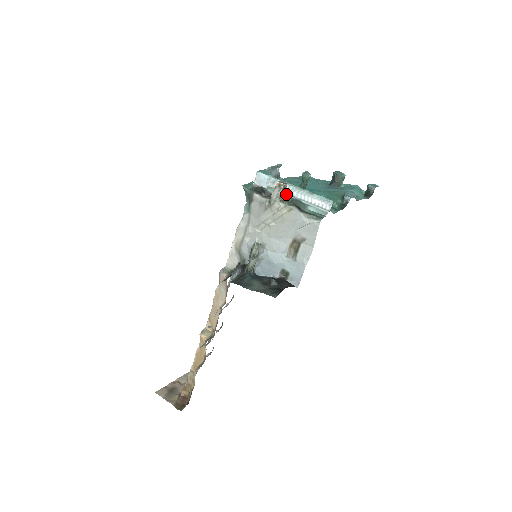
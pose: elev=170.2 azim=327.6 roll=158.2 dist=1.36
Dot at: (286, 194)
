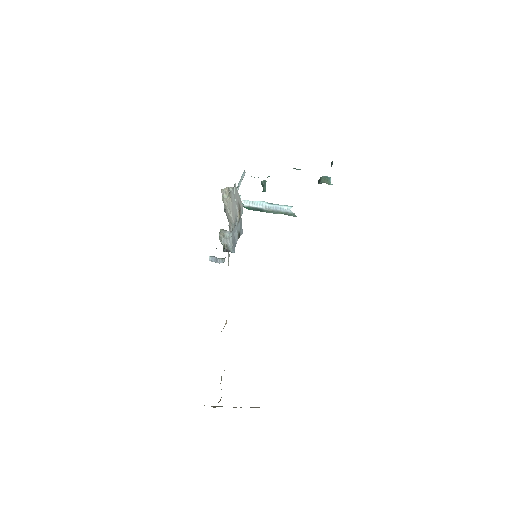
Dot at: occluded
